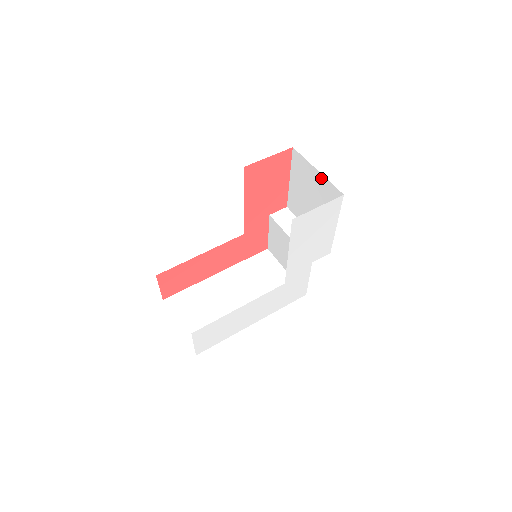
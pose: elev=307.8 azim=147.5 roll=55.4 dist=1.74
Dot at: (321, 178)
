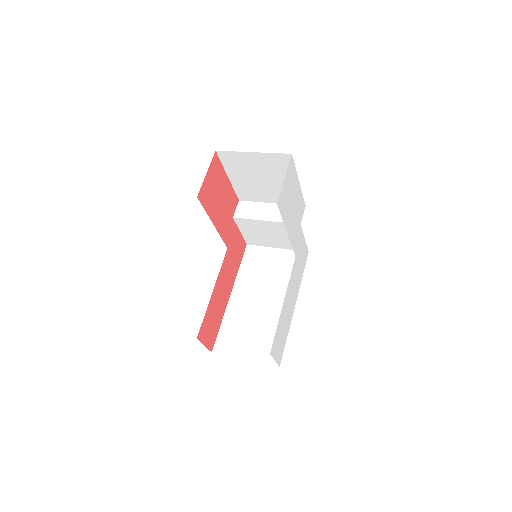
Dot at: (261, 156)
